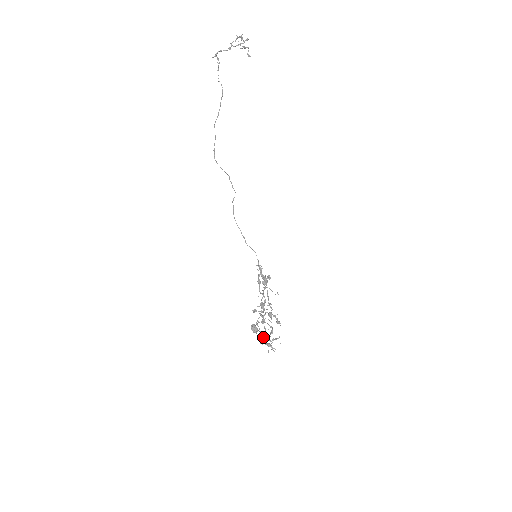
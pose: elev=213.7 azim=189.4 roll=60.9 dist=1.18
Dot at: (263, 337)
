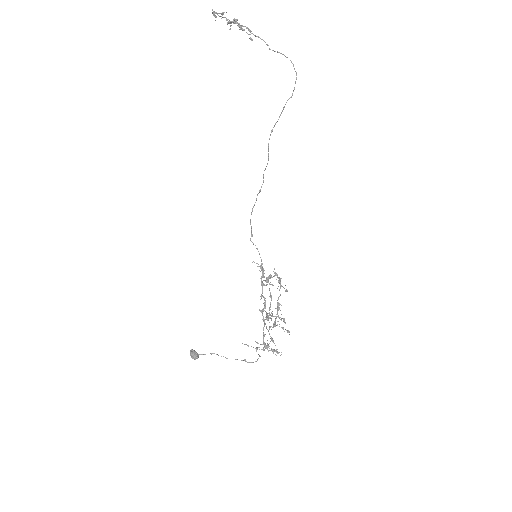
Dot at: (257, 347)
